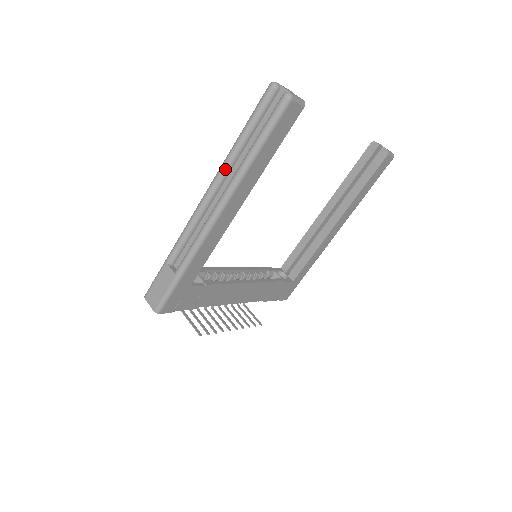
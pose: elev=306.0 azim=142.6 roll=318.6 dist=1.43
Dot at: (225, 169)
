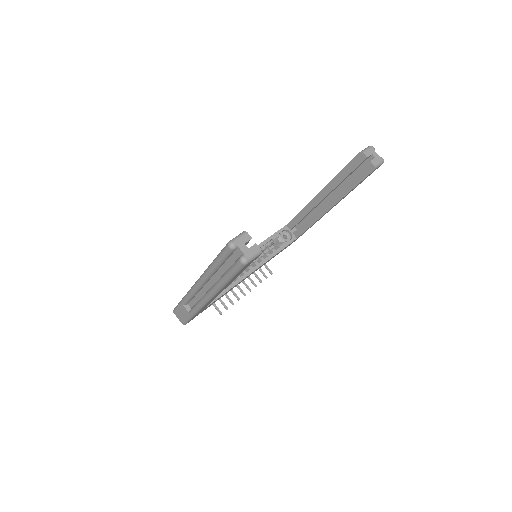
Dot at: (207, 277)
